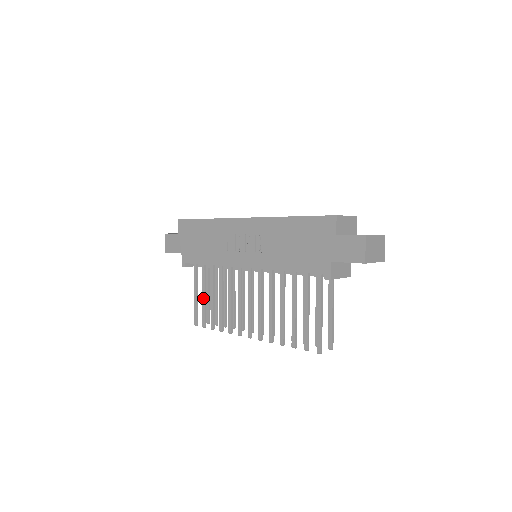
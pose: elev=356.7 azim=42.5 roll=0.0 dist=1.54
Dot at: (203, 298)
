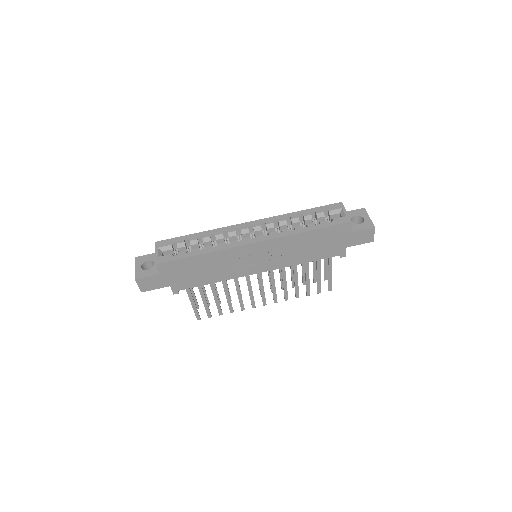
Dot at: (205, 302)
